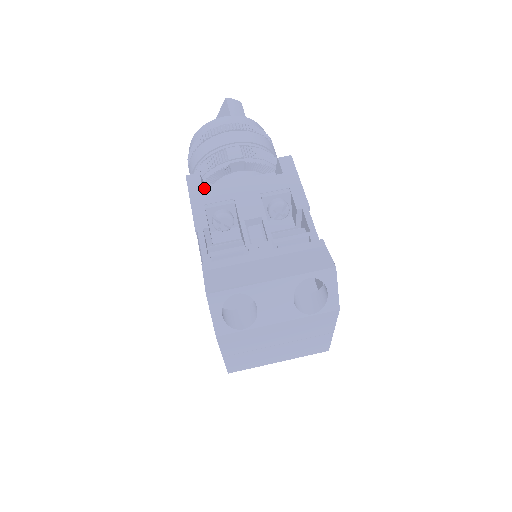
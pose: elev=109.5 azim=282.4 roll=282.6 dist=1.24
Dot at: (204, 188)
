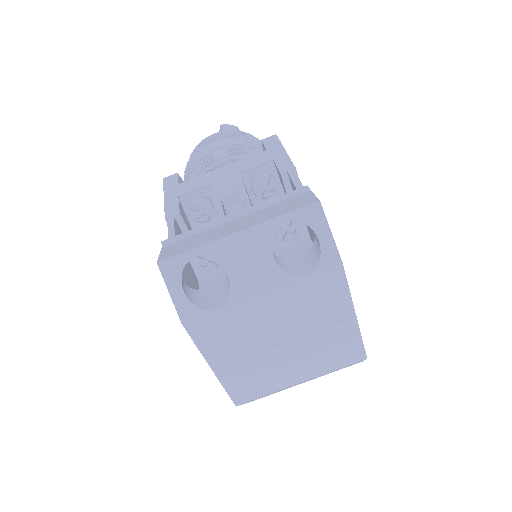
Dot at: occluded
